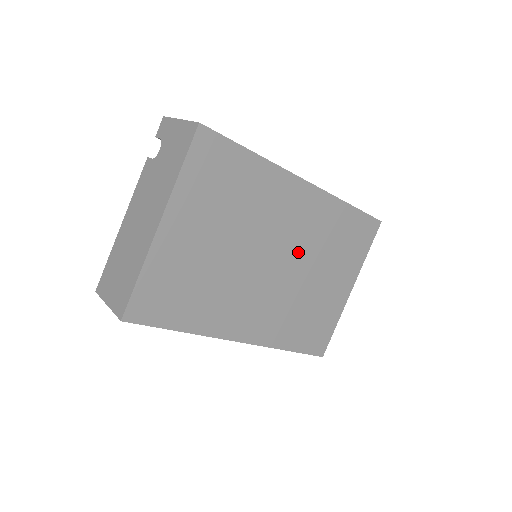
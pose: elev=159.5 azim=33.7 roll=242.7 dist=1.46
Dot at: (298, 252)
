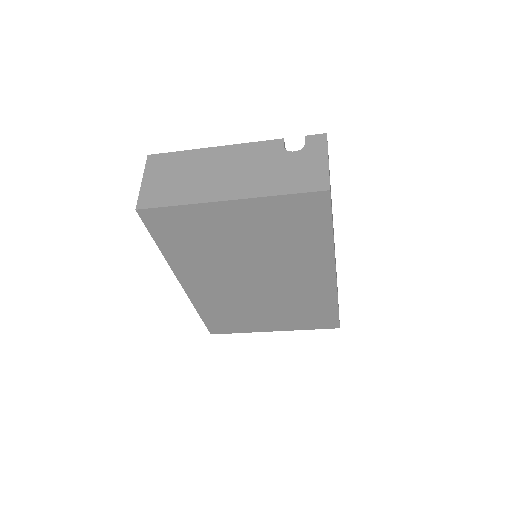
Dot at: (277, 290)
